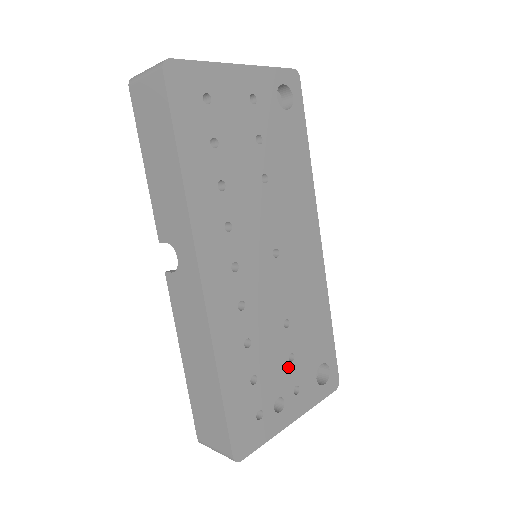
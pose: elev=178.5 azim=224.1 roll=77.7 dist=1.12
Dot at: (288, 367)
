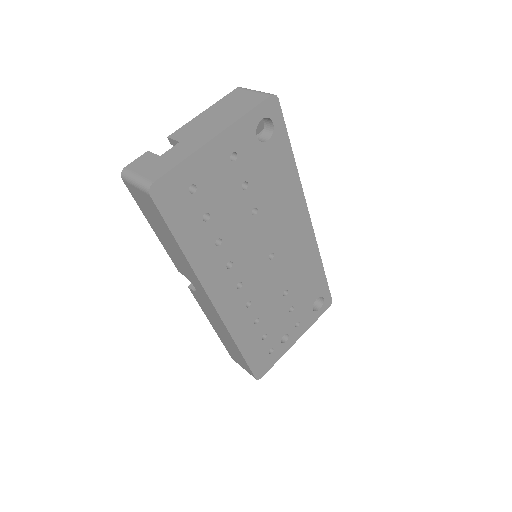
Dot at: (289, 316)
